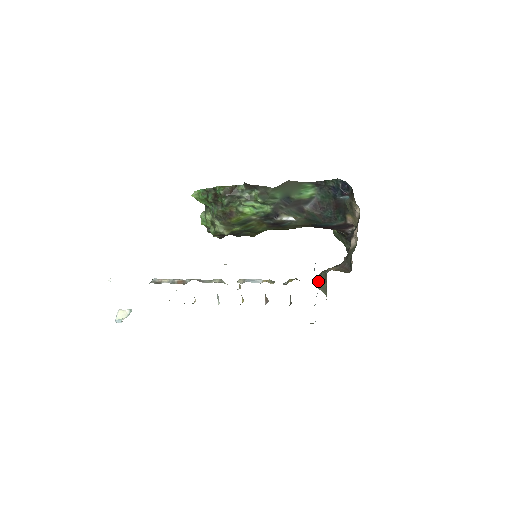
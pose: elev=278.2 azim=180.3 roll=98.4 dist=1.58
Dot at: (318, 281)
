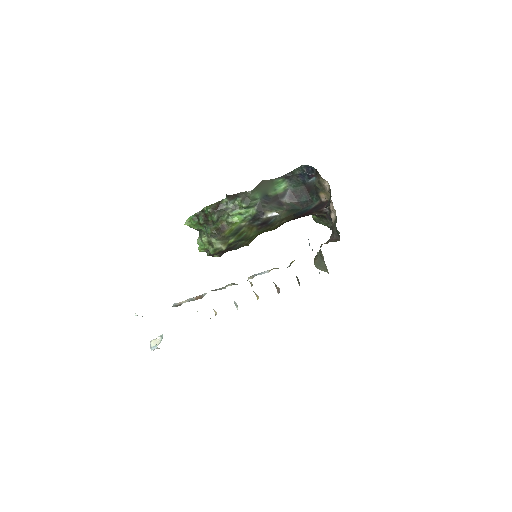
Dot at: (316, 263)
